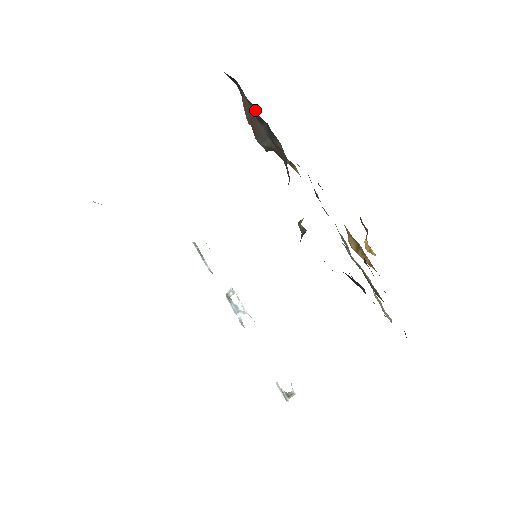
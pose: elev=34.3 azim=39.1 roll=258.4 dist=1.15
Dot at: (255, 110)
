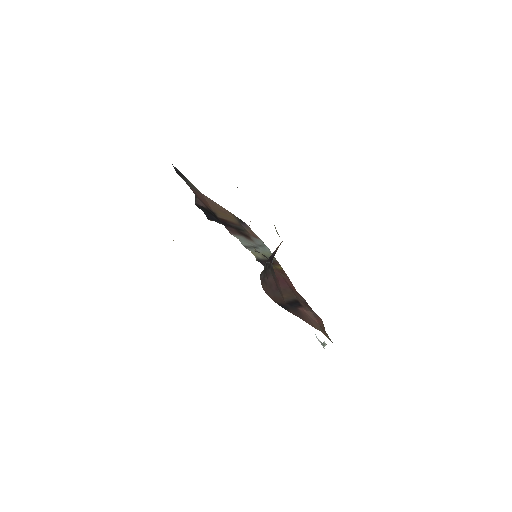
Dot at: occluded
